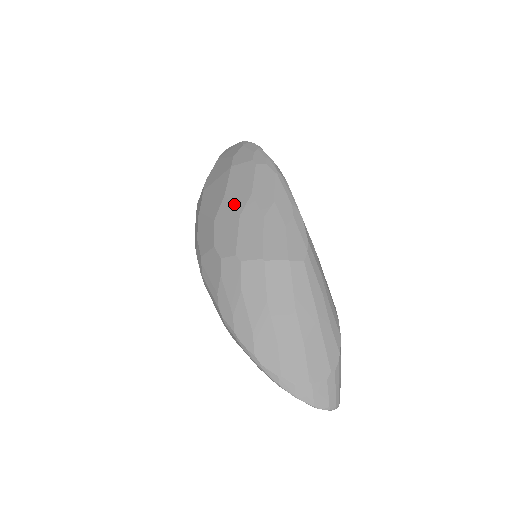
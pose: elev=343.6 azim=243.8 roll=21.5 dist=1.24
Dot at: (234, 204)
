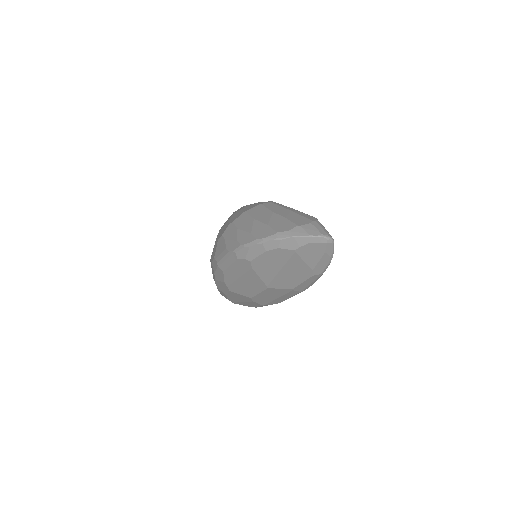
Dot at: occluded
